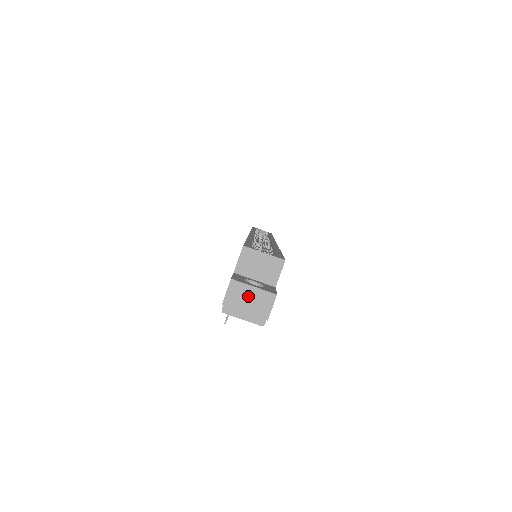
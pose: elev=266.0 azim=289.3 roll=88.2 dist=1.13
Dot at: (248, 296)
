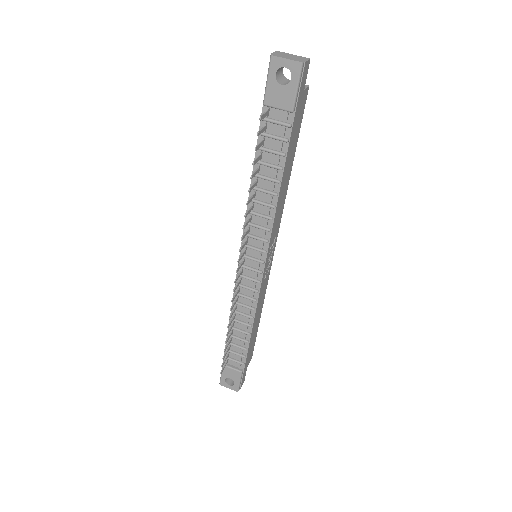
Dot at: (290, 55)
